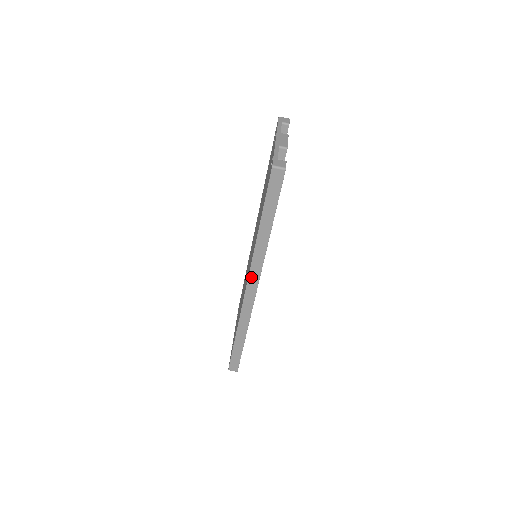
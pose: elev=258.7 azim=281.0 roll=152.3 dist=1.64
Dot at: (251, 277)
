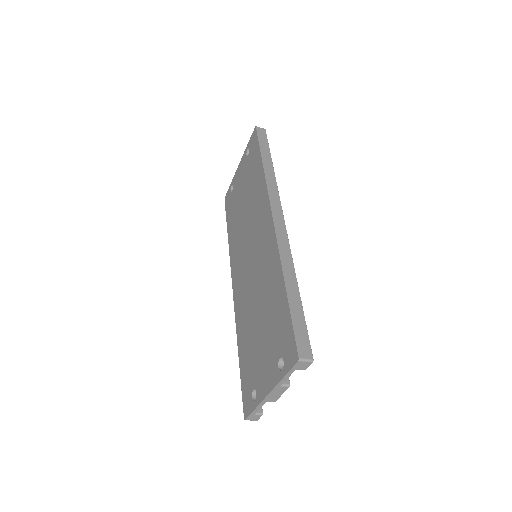
Dot at: occluded
